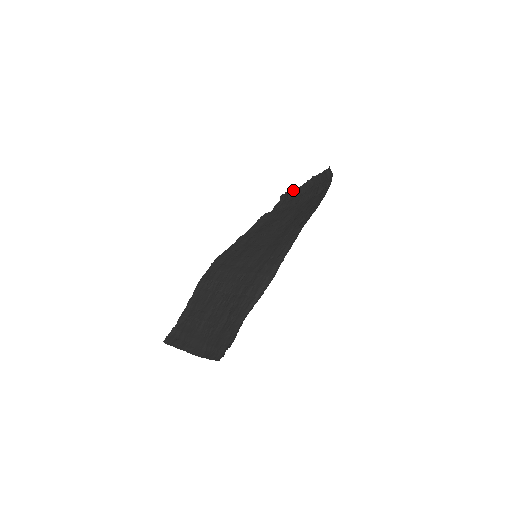
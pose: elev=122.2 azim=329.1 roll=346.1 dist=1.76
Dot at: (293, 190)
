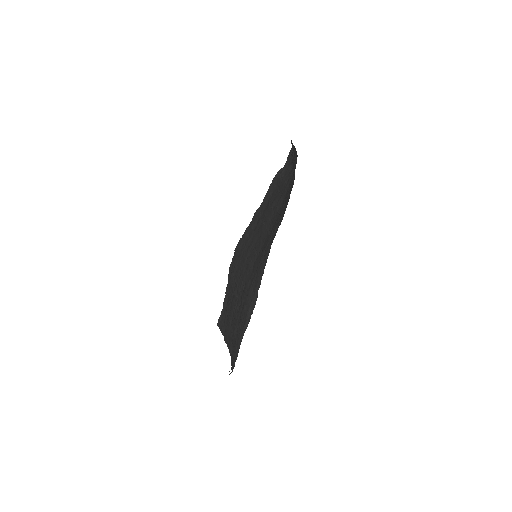
Dot at: occluded
